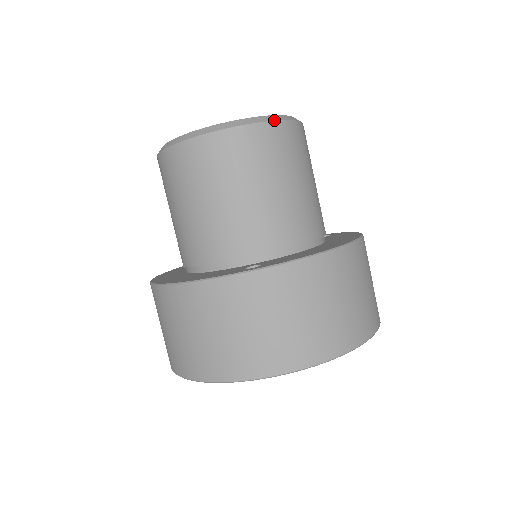
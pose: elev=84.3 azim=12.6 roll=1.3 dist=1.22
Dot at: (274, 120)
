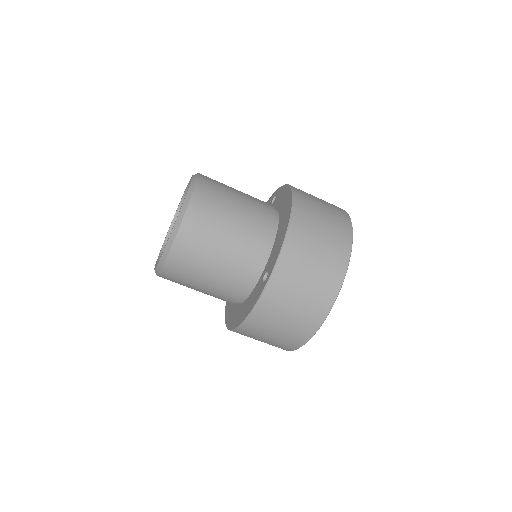
Dot at: (189, 202)
